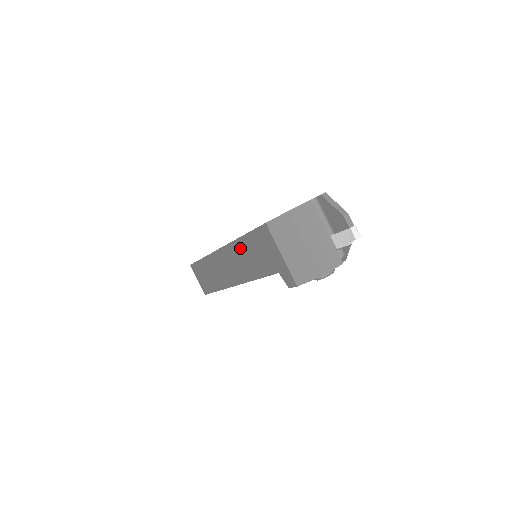
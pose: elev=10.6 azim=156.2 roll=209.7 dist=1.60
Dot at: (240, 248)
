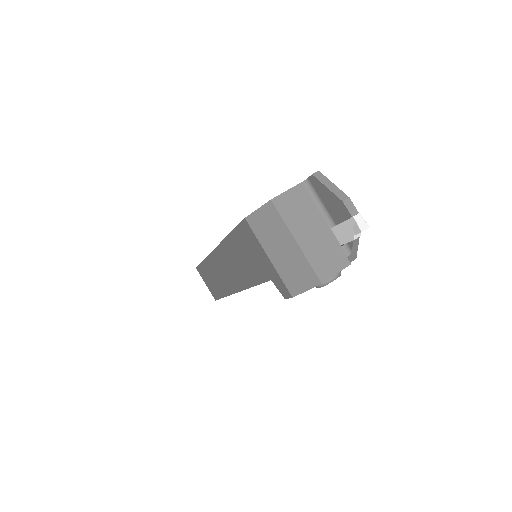
Dot at: (230, 249)
